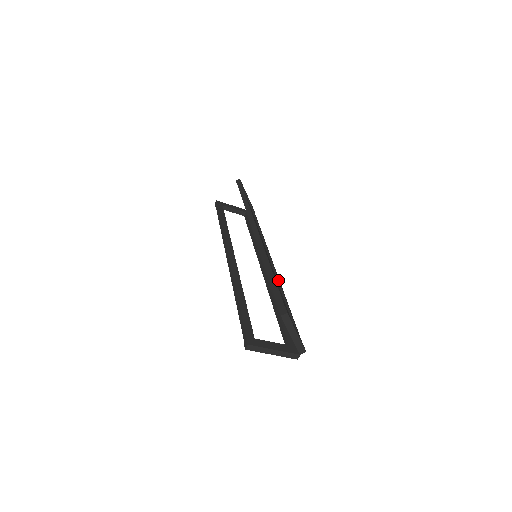
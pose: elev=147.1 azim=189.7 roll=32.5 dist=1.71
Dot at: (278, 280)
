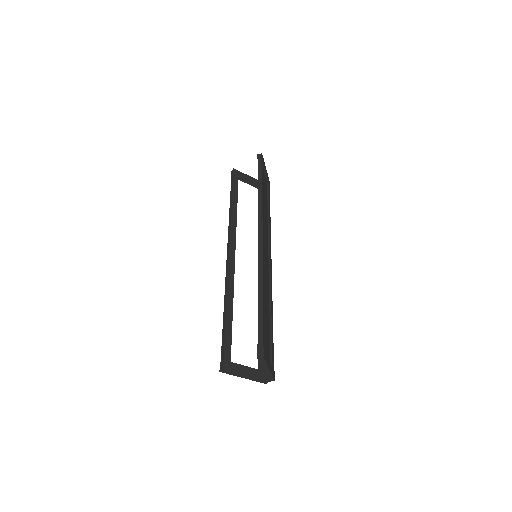
Dot at: (270, 291)
